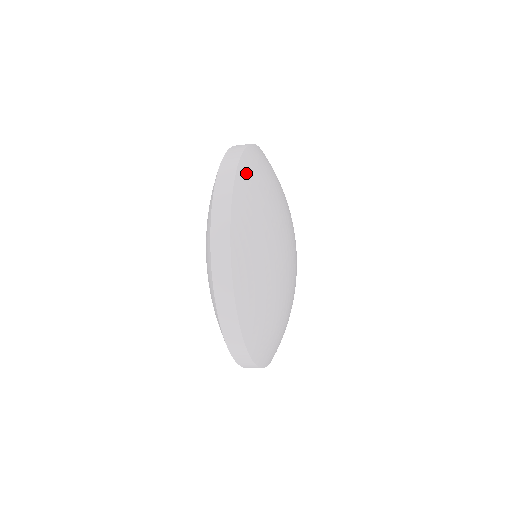
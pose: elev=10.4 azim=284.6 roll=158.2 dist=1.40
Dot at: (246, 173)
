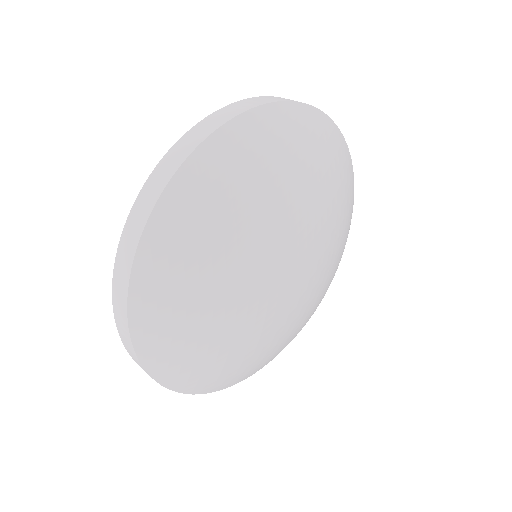
Dot at: (210, 161)
